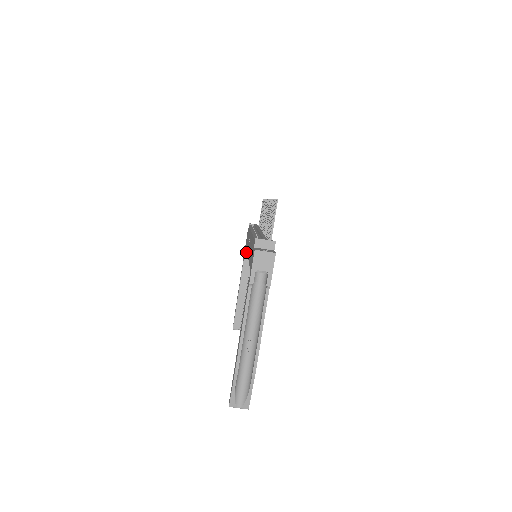
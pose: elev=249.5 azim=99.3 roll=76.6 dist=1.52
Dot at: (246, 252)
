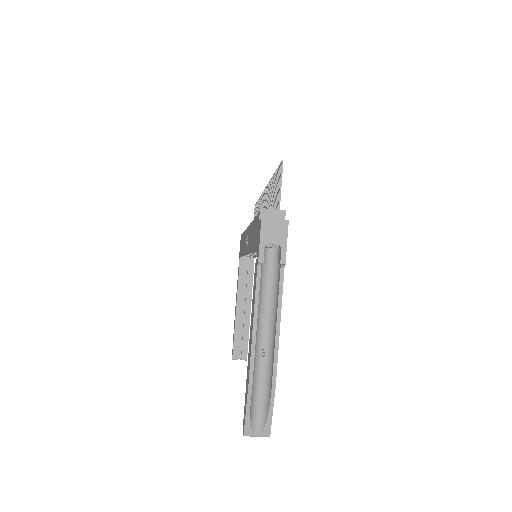
Dot at: (241, 266)
